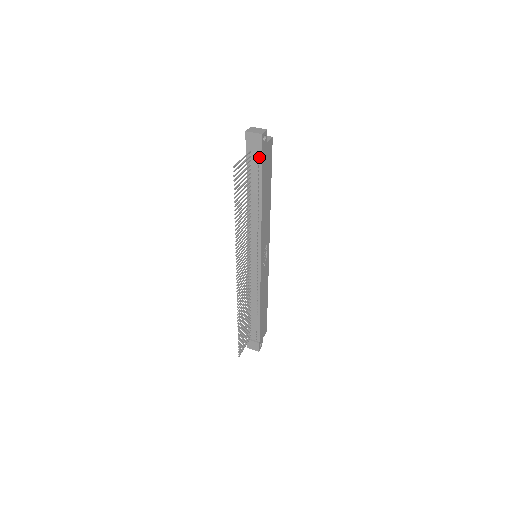
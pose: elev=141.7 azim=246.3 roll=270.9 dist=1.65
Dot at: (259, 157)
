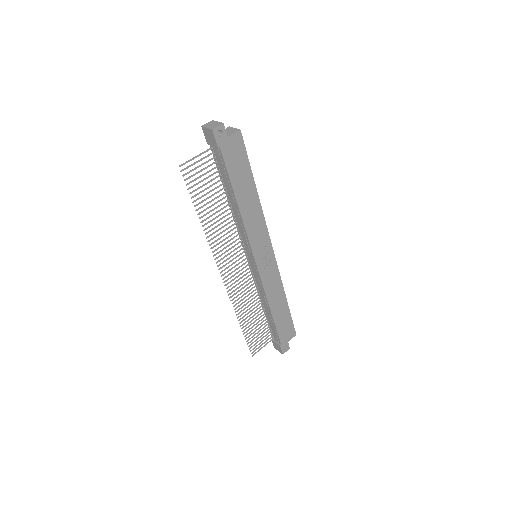
Dot at: (220, 153)
